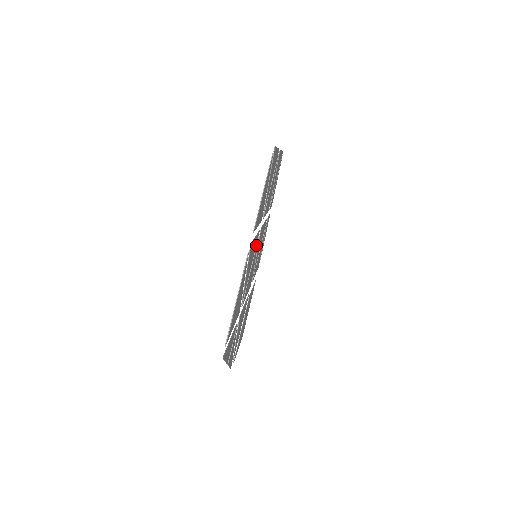
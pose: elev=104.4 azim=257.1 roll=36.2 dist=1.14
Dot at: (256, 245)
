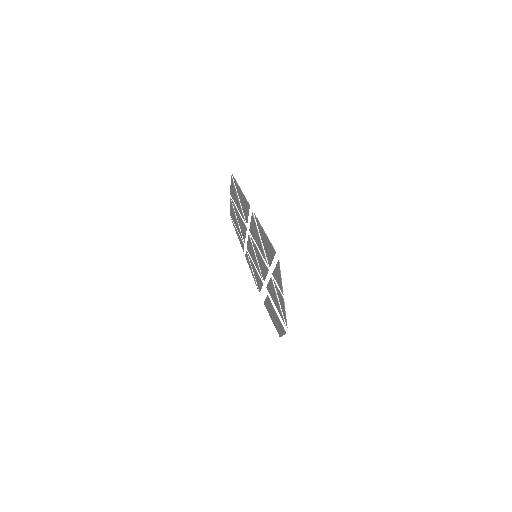
Dot at: occluded
